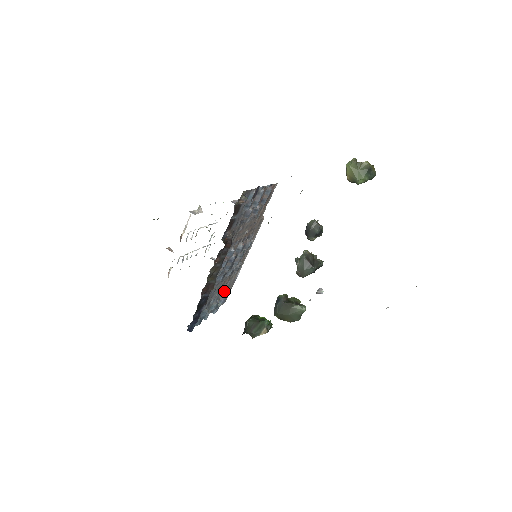
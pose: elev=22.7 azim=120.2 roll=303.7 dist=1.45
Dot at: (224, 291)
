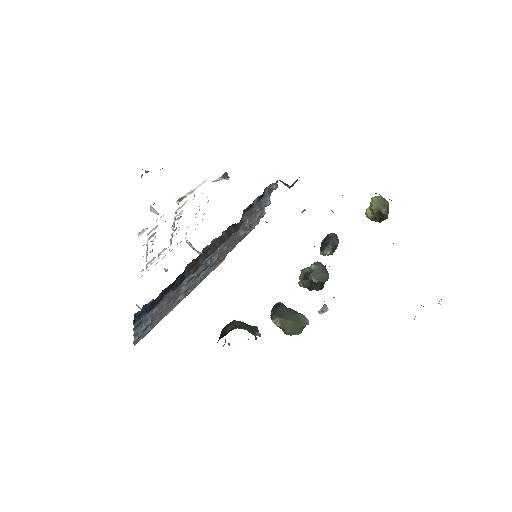
Dot at: (156, 317)
